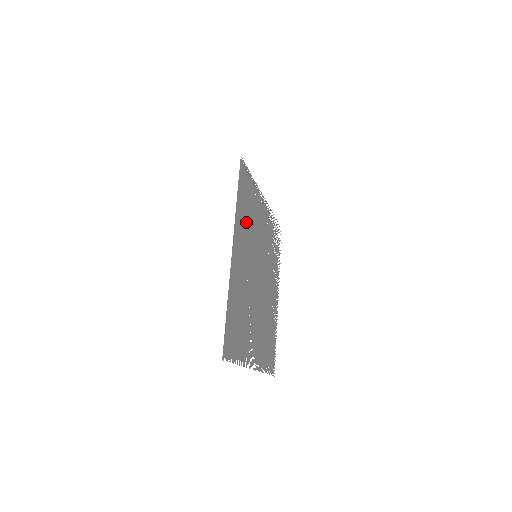
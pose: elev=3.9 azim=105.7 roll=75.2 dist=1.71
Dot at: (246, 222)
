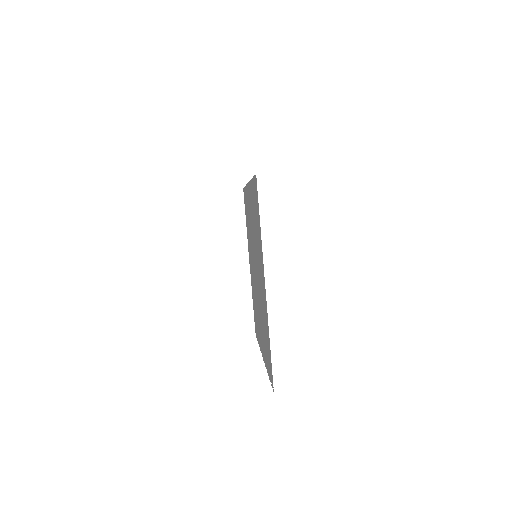
Dot at: occluded
